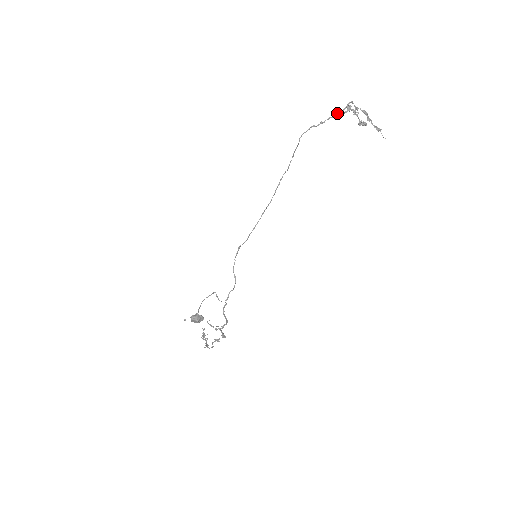
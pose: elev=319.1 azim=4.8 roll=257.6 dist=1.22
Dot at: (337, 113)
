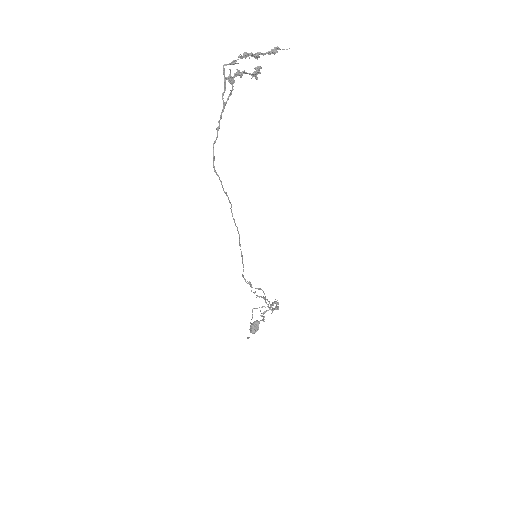
Dot at: (222, 99)
